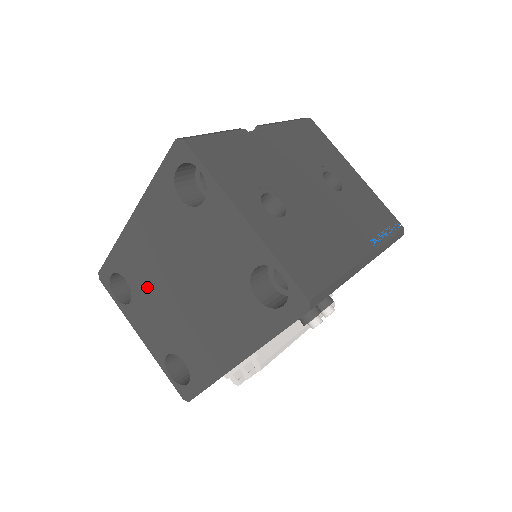
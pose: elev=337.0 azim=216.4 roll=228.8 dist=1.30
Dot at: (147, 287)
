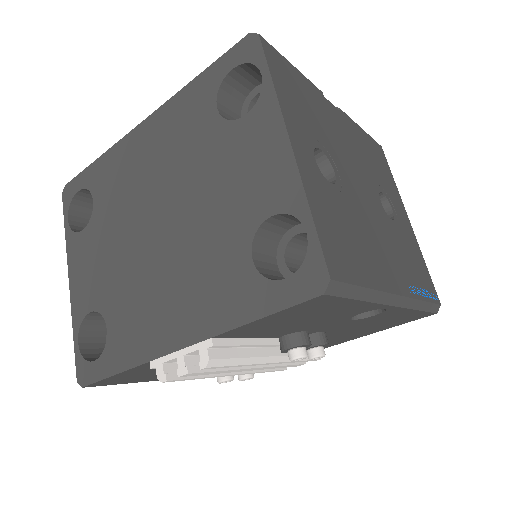
Dot at: (114, 214)
